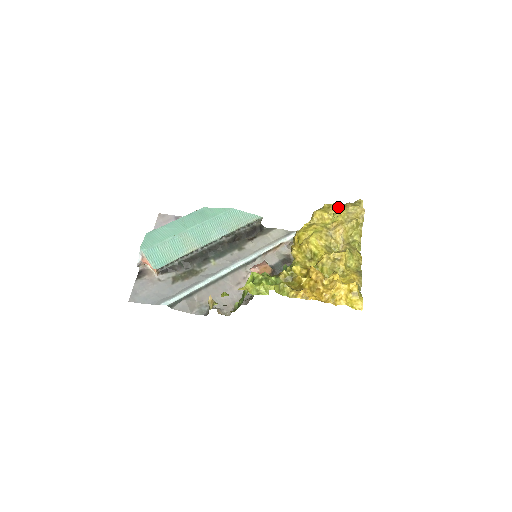
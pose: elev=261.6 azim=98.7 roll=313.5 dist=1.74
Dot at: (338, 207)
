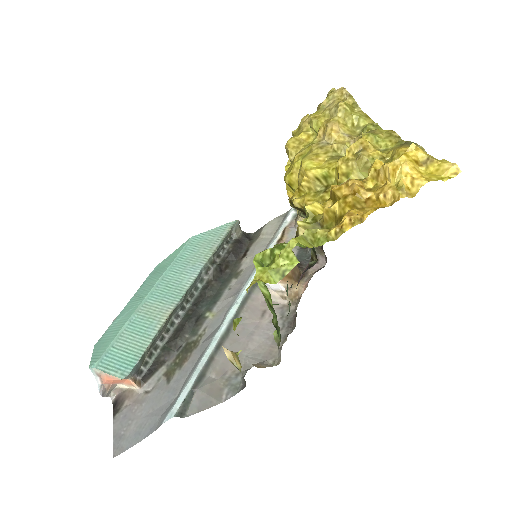
Dot at: (309, 116)
